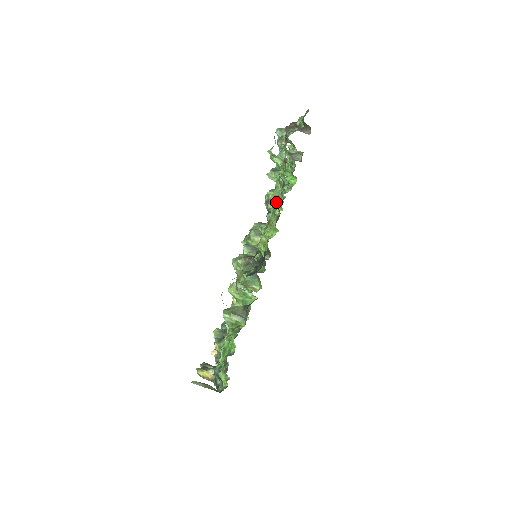
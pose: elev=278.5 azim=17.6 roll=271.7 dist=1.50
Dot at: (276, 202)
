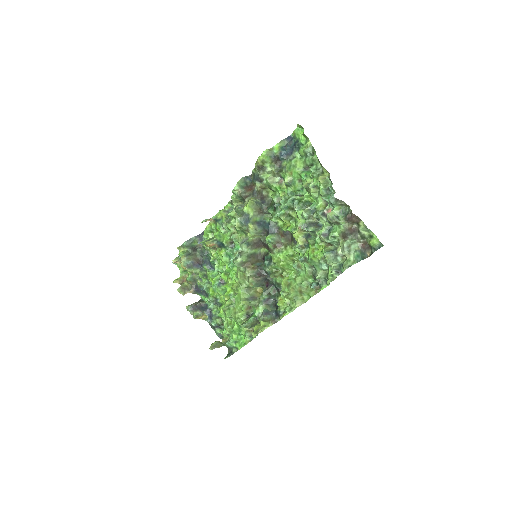
Dot at: (315, 290)
